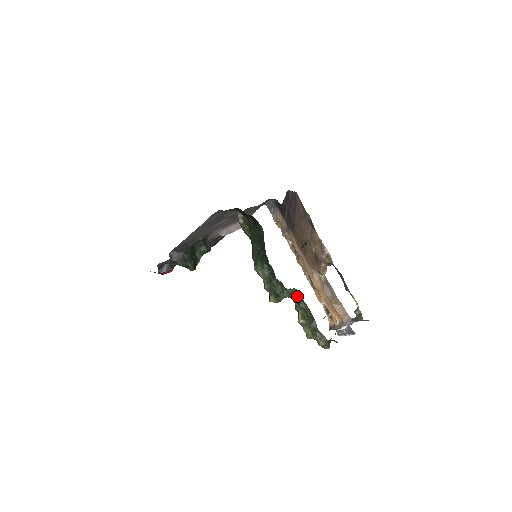
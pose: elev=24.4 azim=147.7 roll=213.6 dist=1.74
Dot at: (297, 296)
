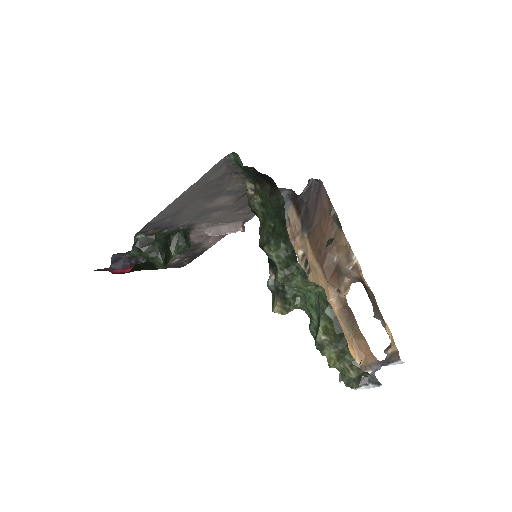
Dot at: (320, 299)
